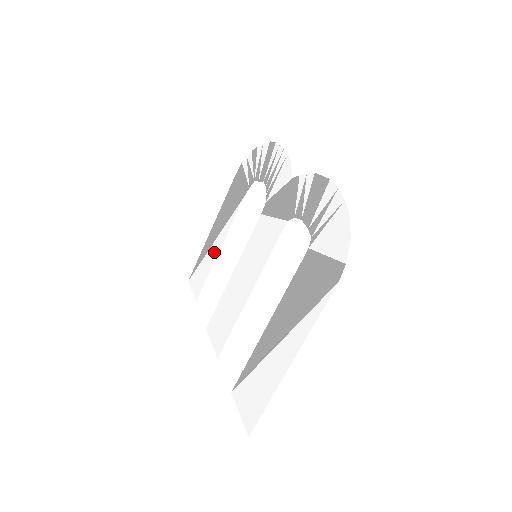
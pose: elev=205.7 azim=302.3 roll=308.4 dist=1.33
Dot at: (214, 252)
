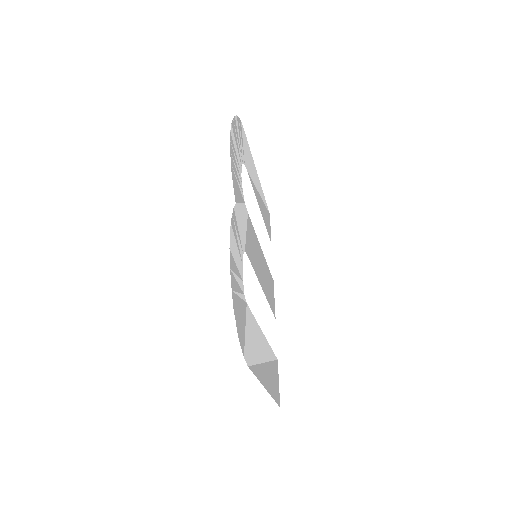
Dot at: (261, 208)
